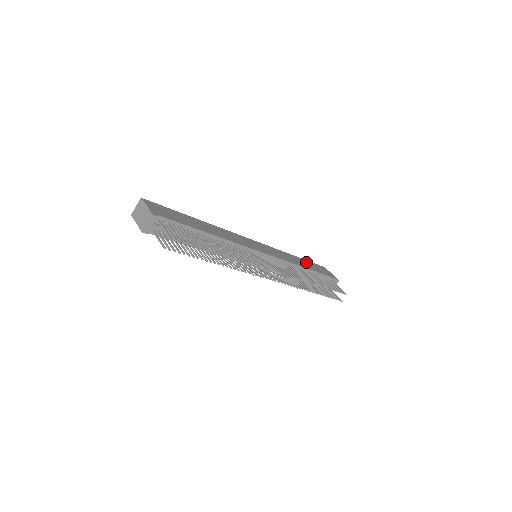
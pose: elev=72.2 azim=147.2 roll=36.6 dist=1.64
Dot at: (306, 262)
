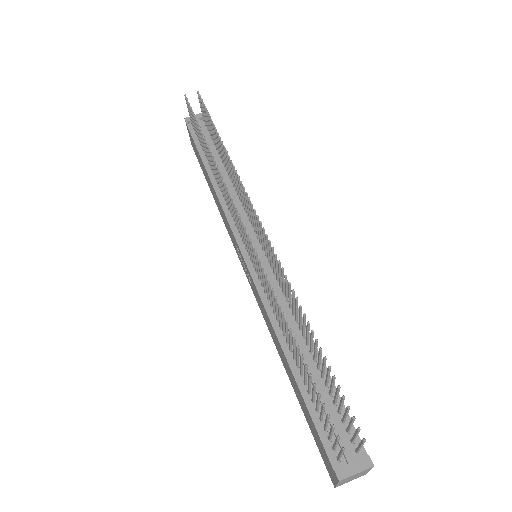
Dot at: occluded
